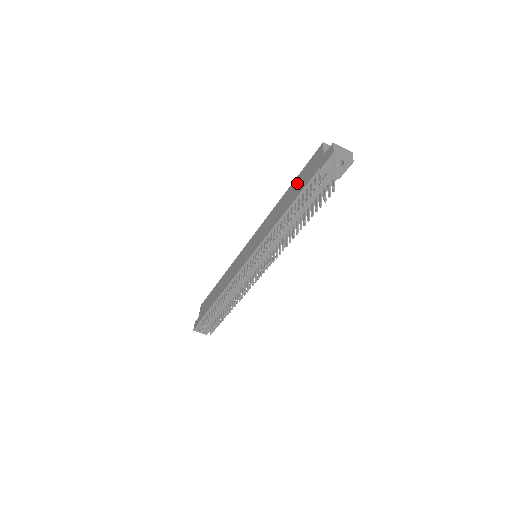
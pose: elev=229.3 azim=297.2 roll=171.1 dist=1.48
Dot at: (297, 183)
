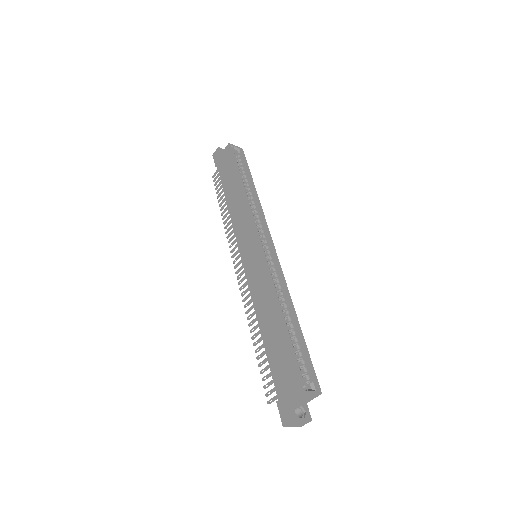
Dot at: (280, 348)
